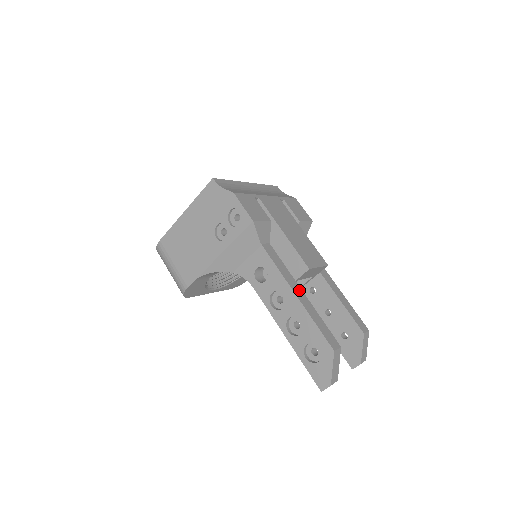
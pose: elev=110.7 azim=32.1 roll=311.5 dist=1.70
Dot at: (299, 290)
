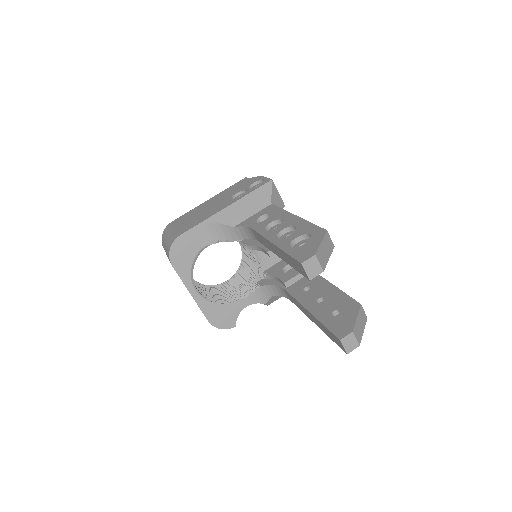
Dot at: occluded
